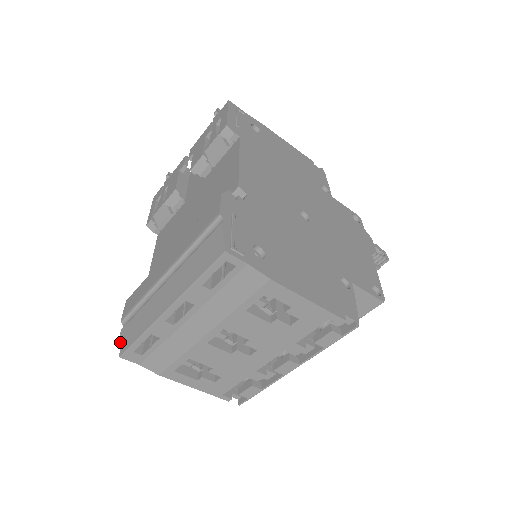
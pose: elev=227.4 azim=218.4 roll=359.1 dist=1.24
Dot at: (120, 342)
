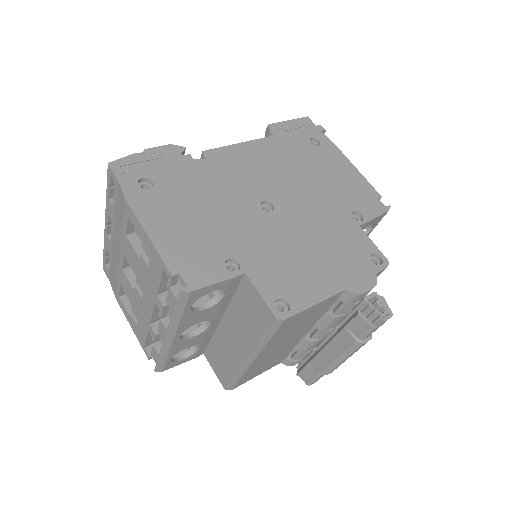
Dot at: occluded
